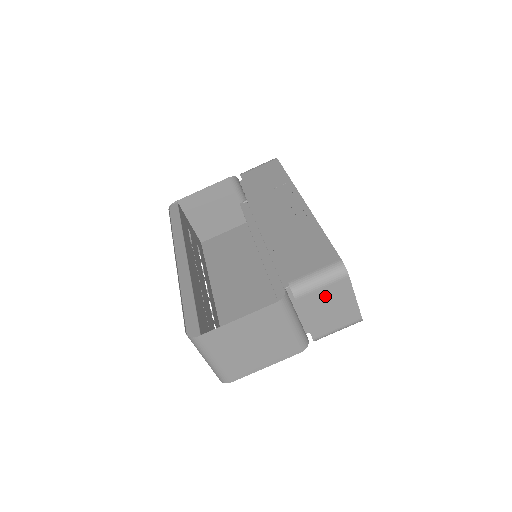
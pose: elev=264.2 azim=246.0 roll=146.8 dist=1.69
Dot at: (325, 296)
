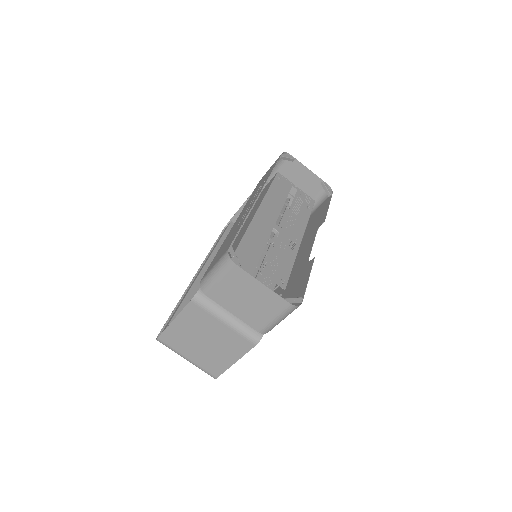
Dot at: (230, 287)
